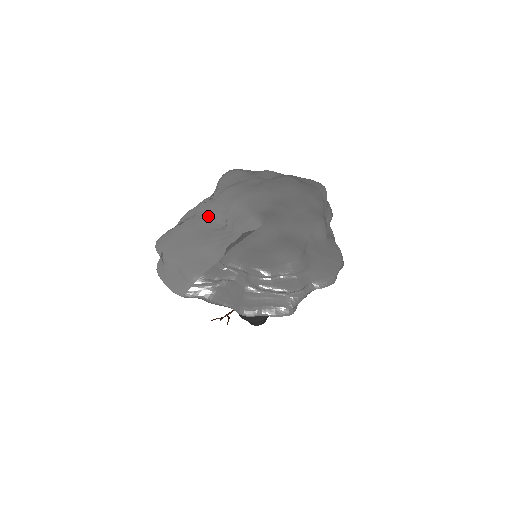
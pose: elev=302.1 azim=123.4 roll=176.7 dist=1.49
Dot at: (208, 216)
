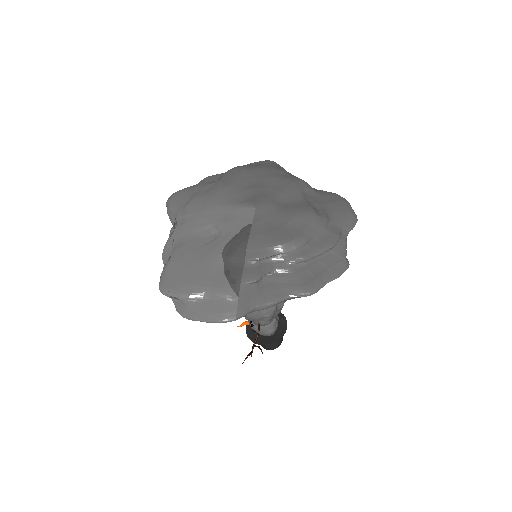
Dot at: (192, 236)
